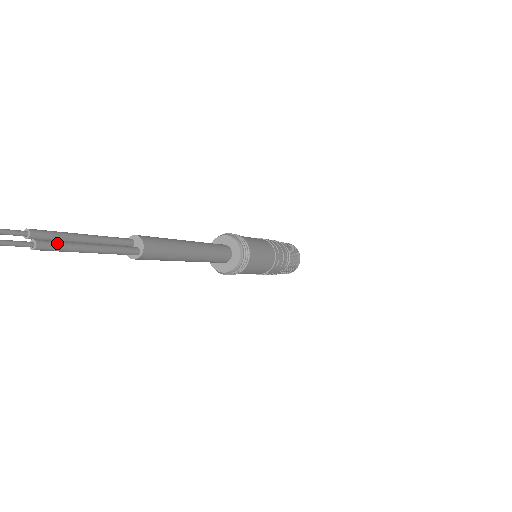
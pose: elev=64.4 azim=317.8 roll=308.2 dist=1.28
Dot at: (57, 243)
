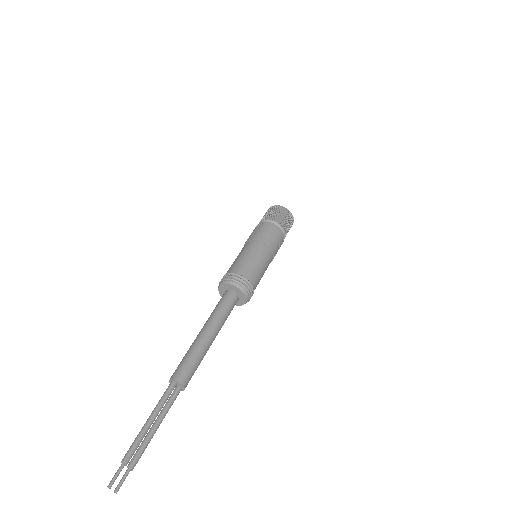
Dot at: (141, 455)
